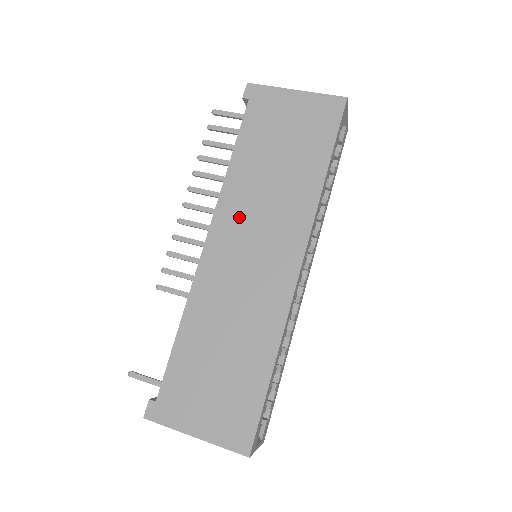
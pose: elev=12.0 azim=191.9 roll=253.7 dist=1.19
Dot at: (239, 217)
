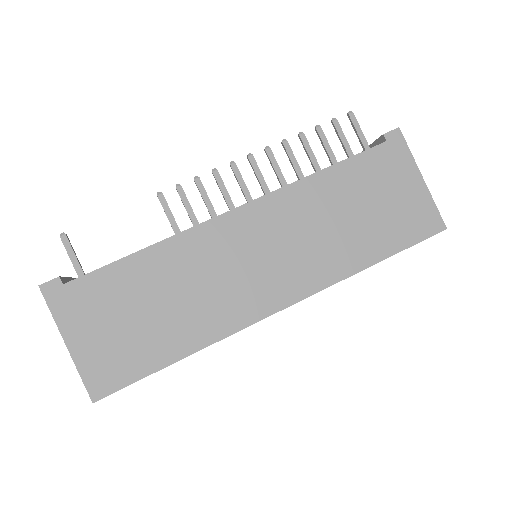
Dot at: (281, 220)
